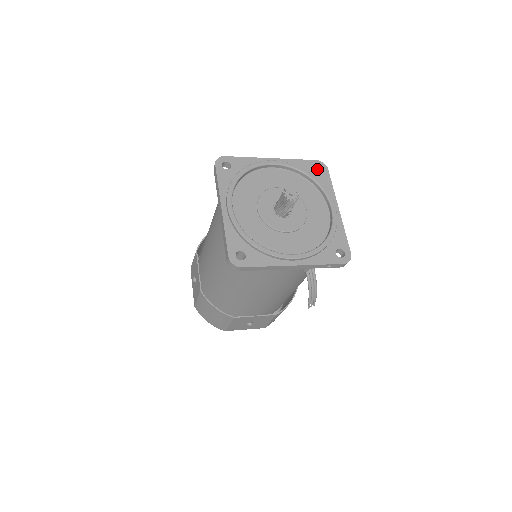
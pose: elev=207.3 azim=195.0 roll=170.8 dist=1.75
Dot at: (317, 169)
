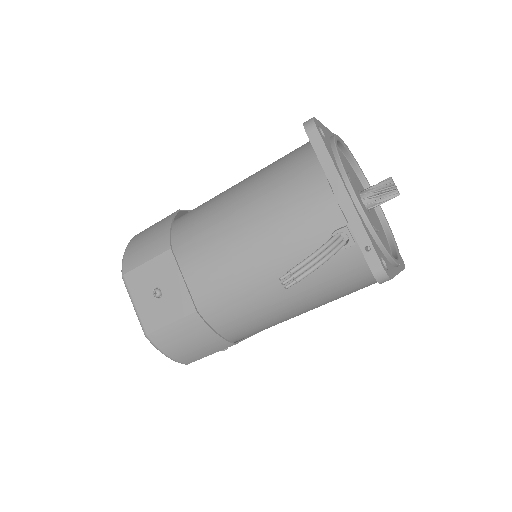
Dot at: occluded
